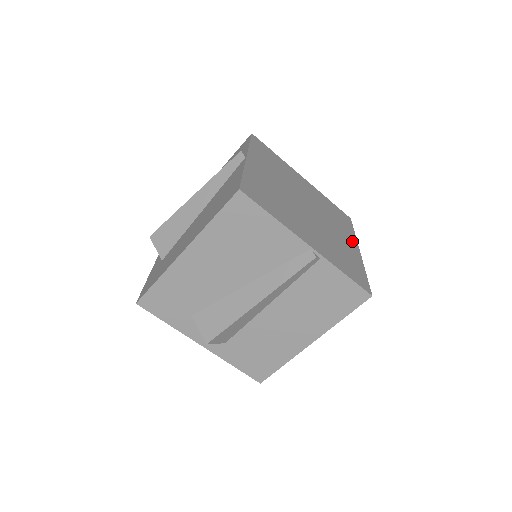
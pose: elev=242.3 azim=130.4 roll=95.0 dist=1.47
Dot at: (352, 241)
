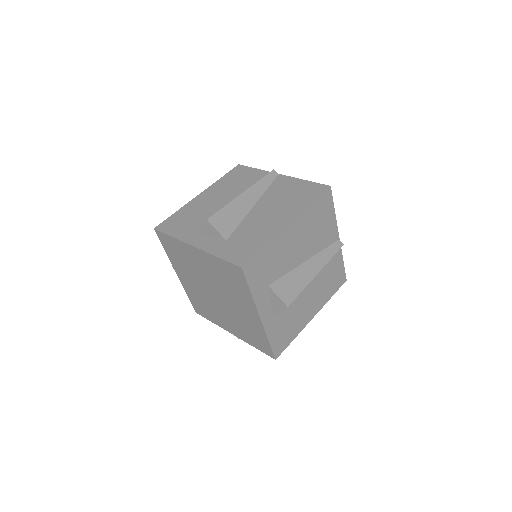
Dot at: occluded
